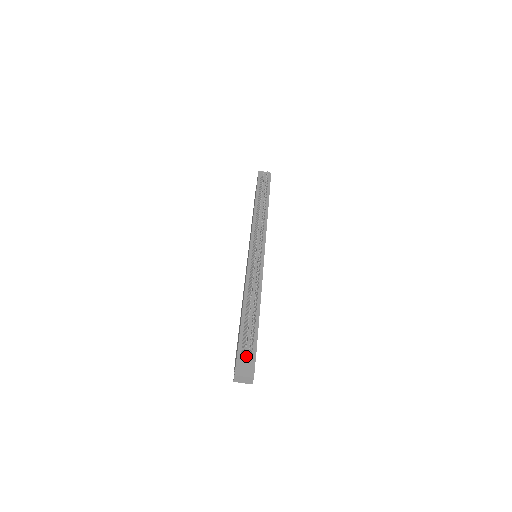
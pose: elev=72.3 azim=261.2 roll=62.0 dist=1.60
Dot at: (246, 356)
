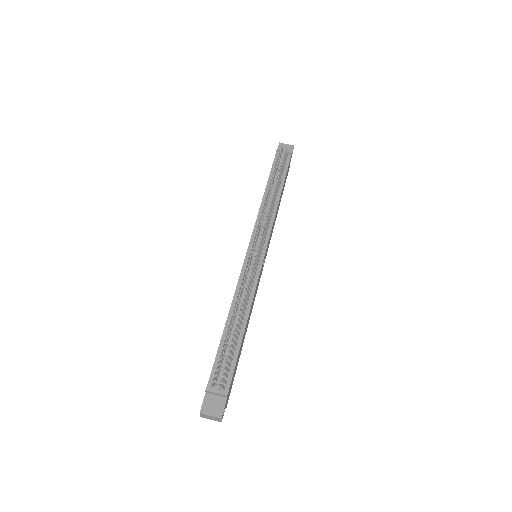
Dot at: (216, 391)
